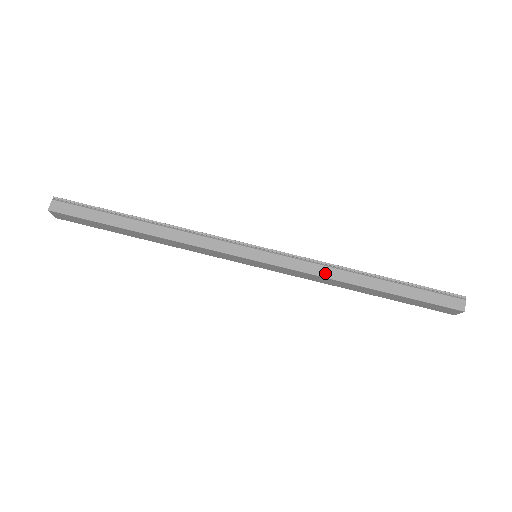
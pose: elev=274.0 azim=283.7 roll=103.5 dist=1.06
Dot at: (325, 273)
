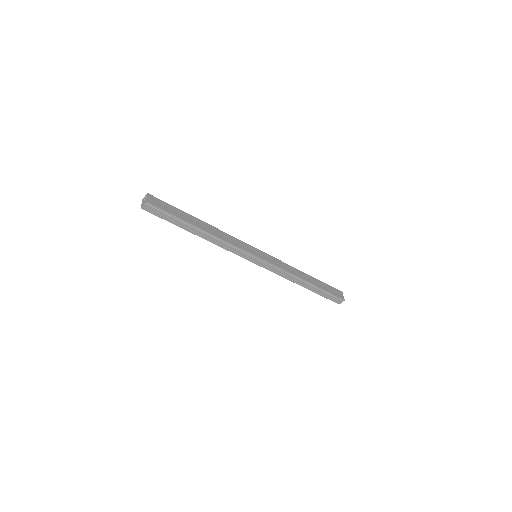
Dot at: (286, 277)
